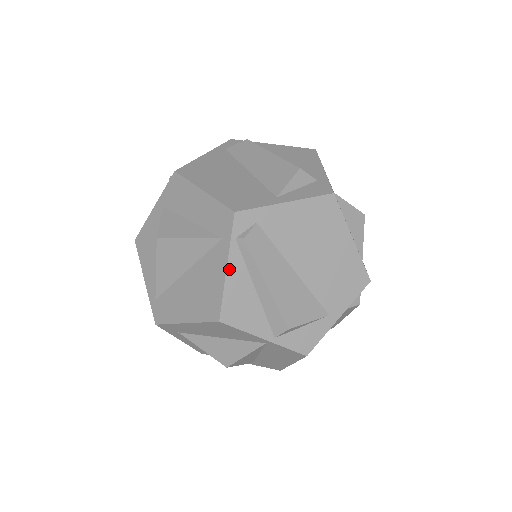
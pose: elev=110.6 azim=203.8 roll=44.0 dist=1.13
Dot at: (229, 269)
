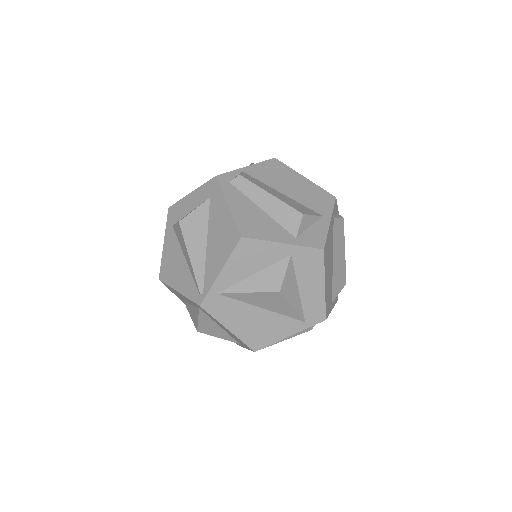
Dot at: occluded
